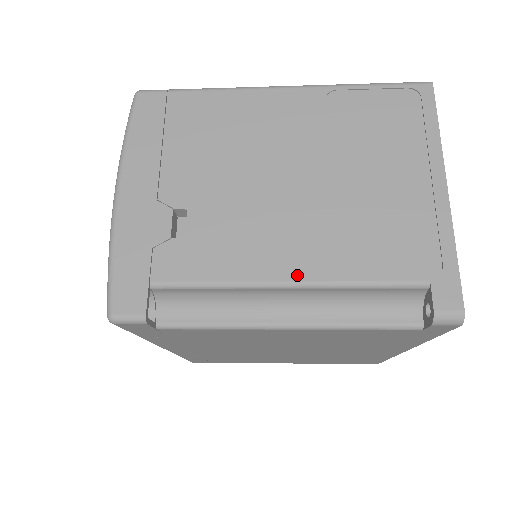
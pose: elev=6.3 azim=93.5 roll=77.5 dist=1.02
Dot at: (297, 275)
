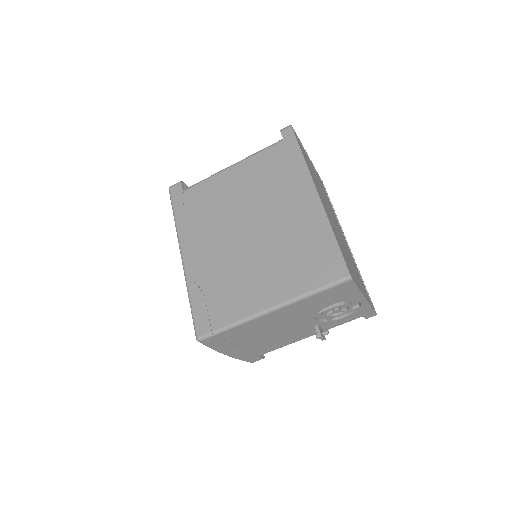
Dot at: occluded
